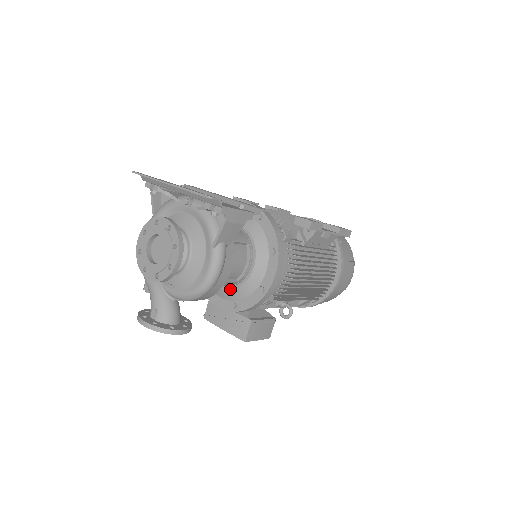
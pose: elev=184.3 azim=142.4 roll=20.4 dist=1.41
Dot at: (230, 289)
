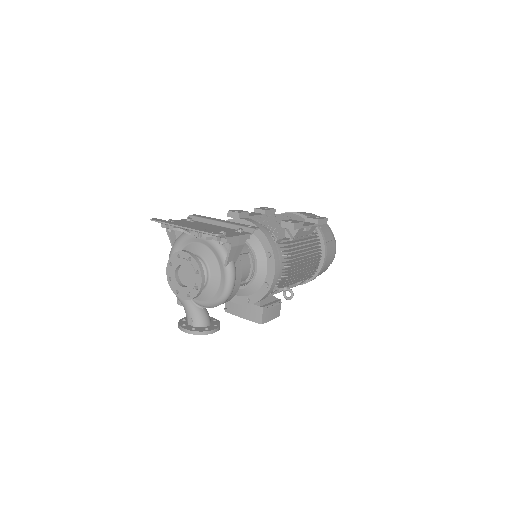
Dot at: (242, 288)
